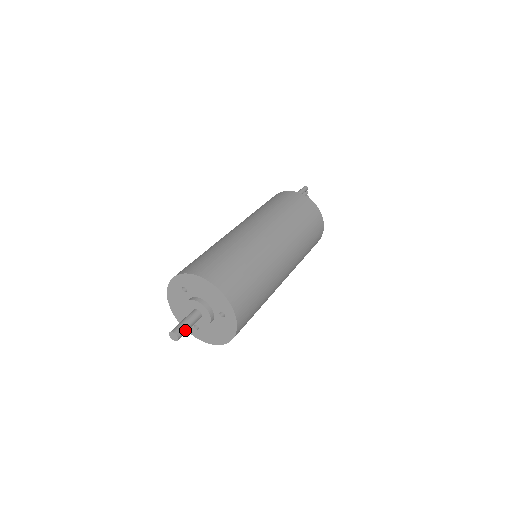
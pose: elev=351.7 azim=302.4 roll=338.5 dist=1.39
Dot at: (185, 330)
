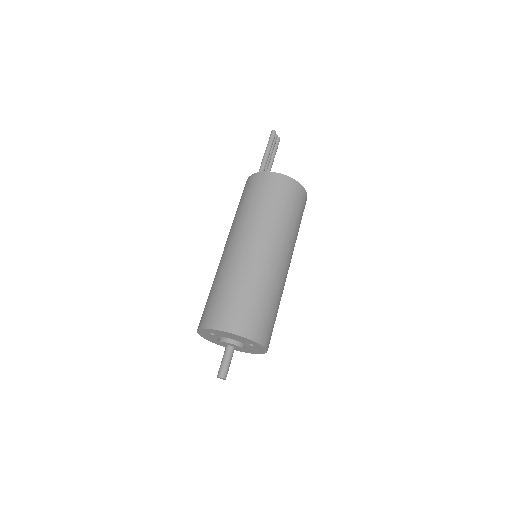
Dot at: (228, 369)
